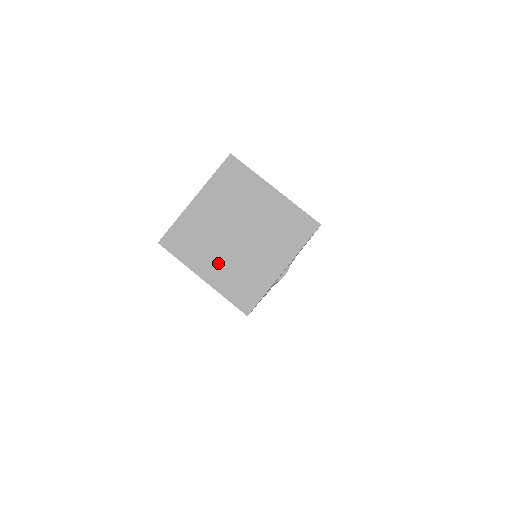
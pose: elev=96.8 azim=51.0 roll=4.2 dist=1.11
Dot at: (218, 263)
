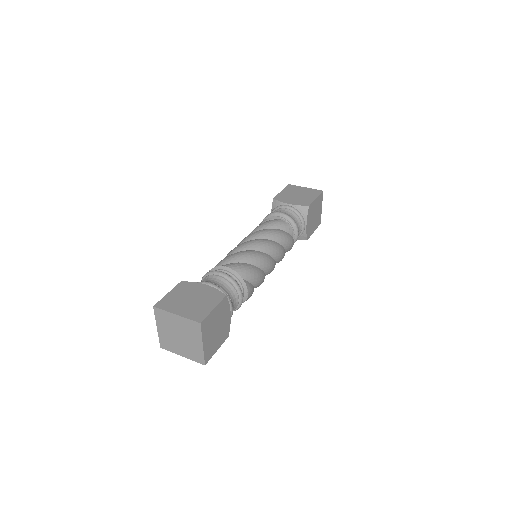
Dot at: (165, 332)
